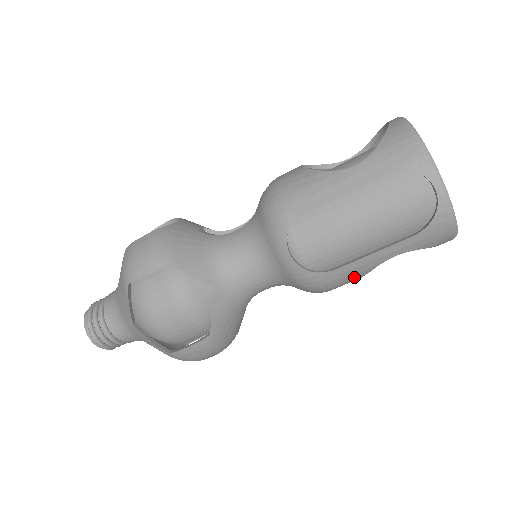
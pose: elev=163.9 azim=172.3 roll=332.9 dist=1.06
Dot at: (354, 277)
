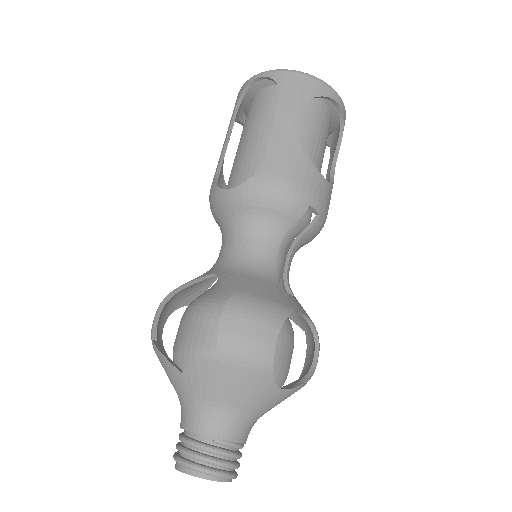
Dot at: (294, 157)
